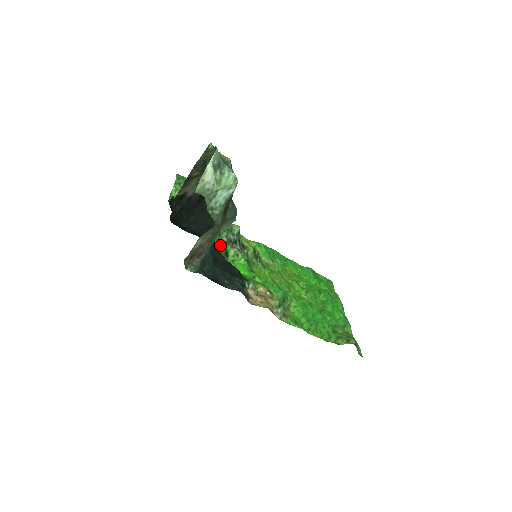
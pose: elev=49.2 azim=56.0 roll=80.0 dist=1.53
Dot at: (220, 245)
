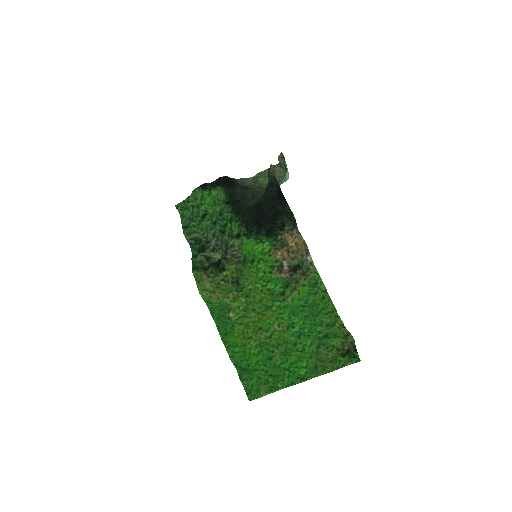
Dot at: (235, 227)
